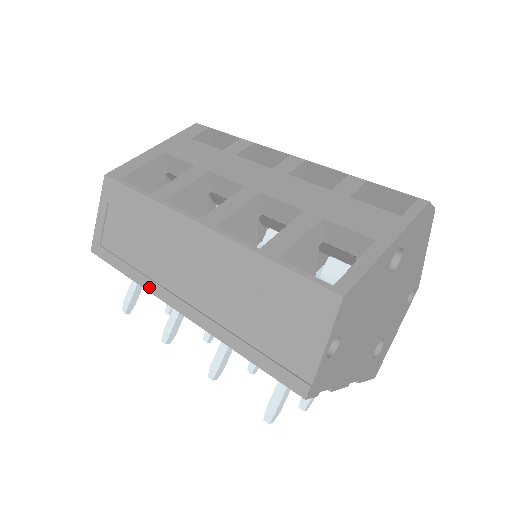
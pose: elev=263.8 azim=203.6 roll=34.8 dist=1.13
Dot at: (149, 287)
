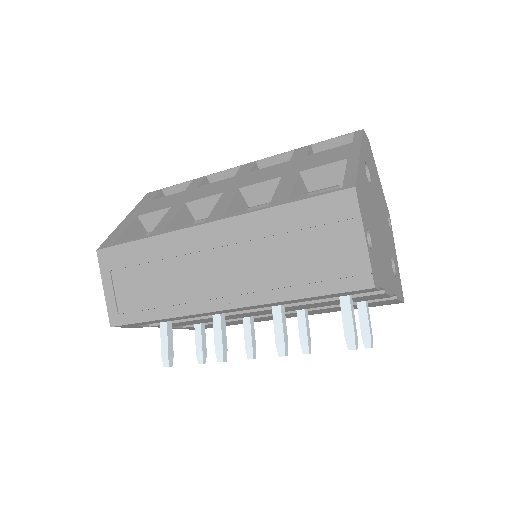
Dot at: (186, 311)
